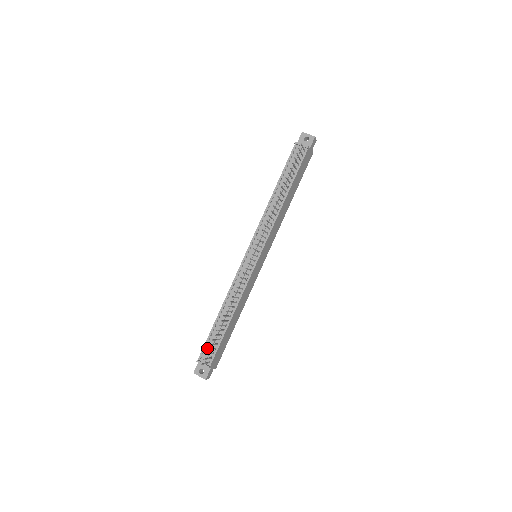
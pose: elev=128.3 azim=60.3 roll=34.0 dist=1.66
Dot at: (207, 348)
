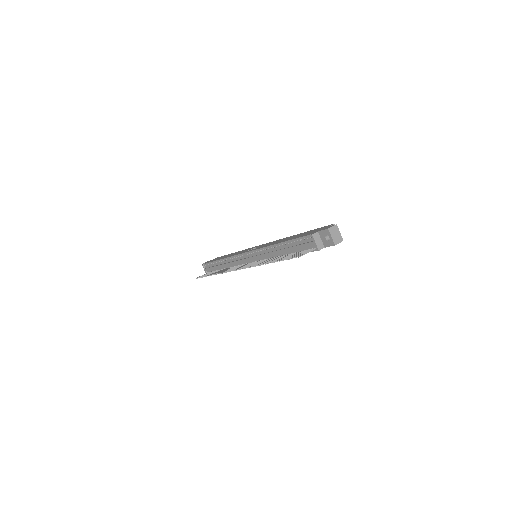
Dot at: (209, 266)
